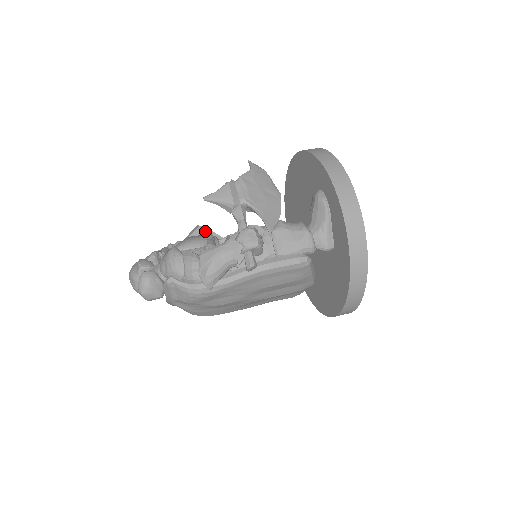
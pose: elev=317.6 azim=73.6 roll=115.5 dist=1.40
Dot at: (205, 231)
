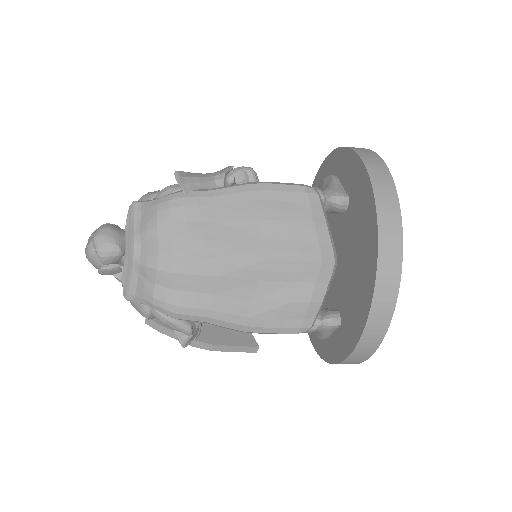
Dot at: occluded
